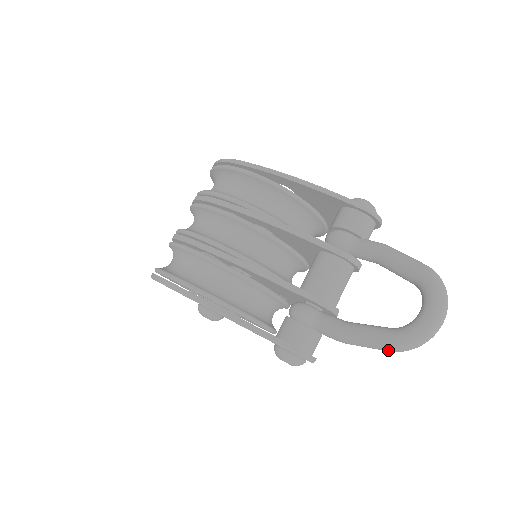
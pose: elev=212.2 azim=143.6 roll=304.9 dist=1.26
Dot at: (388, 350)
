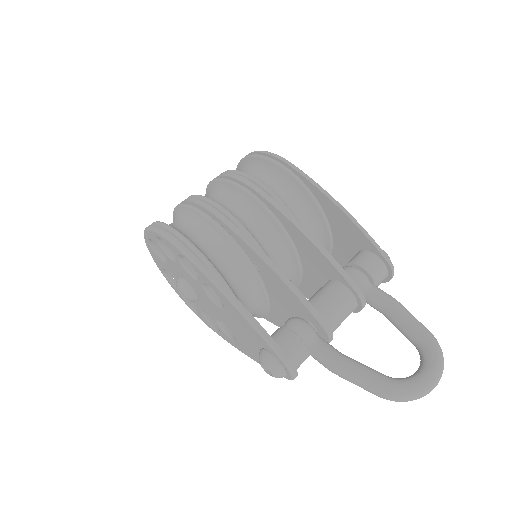
Dot at: (379, 394)
